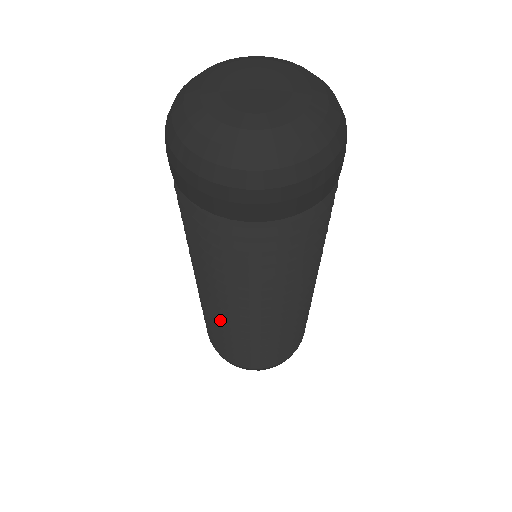
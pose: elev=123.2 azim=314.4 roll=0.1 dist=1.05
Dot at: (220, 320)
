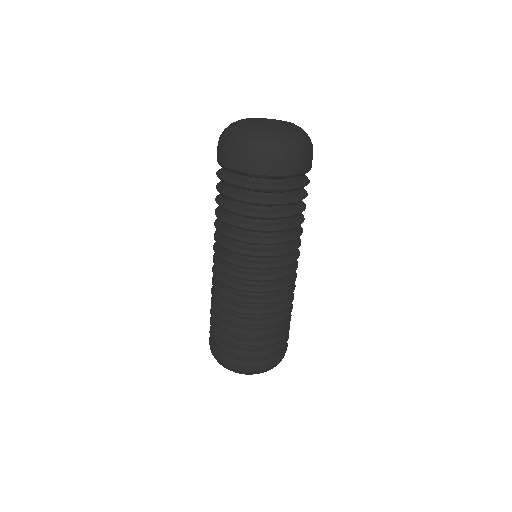
Dot at: (216, 288)
